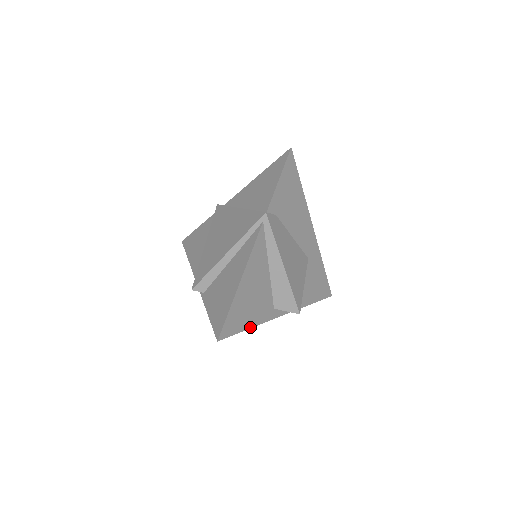
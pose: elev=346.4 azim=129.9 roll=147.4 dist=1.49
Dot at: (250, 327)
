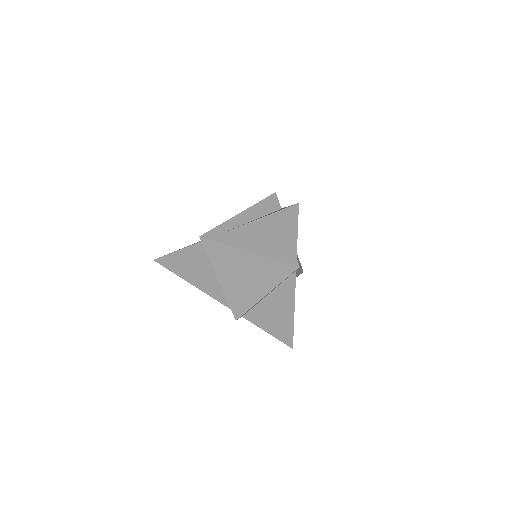
Dot at: occluded
